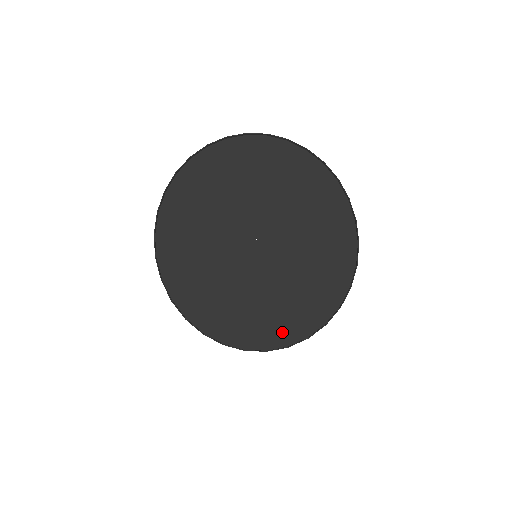
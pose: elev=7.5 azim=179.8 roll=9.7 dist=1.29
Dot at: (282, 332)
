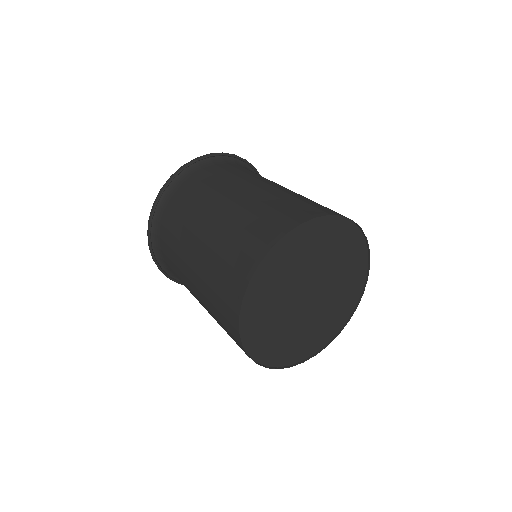
Dot at: (281, 358)
